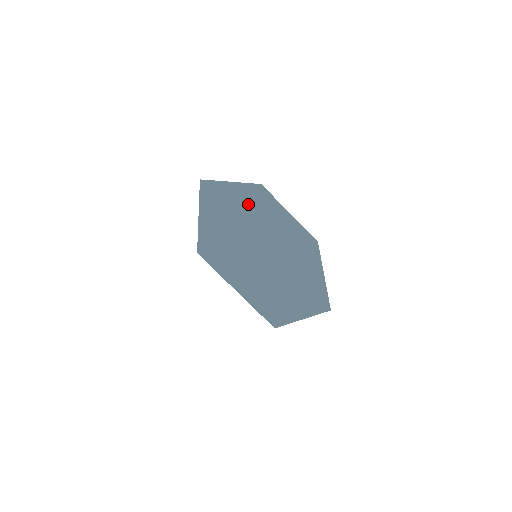
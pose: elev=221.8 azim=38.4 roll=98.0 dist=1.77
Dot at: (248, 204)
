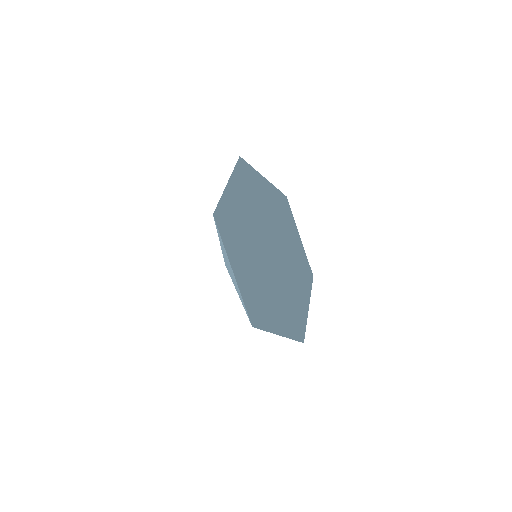
Dot at: (267, 207)
